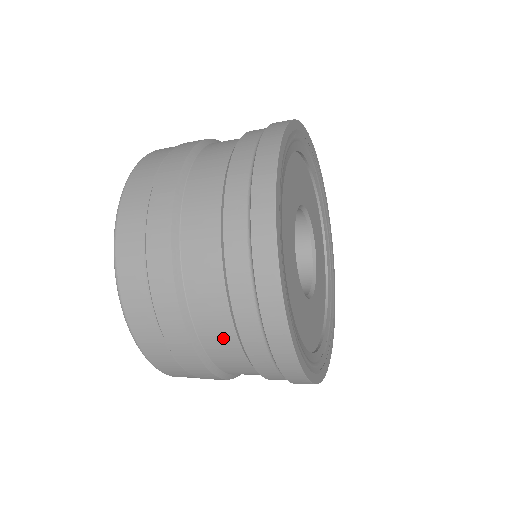
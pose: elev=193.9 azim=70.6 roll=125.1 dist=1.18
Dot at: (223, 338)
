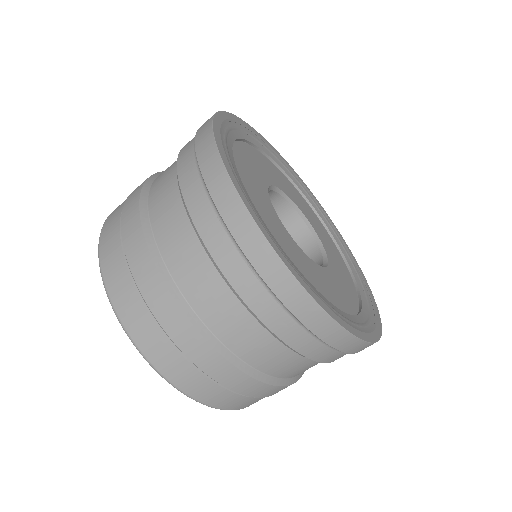
Dot at: (172, 216)
